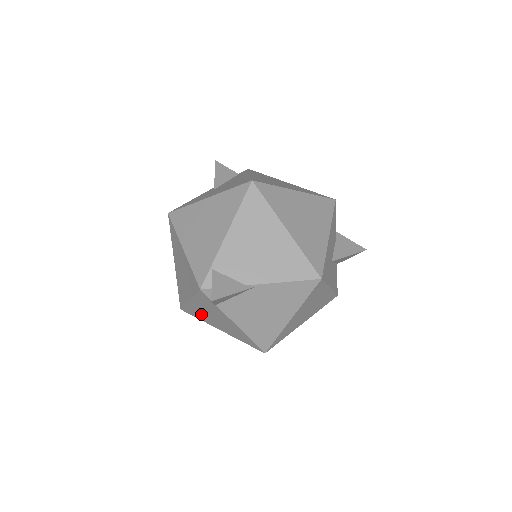
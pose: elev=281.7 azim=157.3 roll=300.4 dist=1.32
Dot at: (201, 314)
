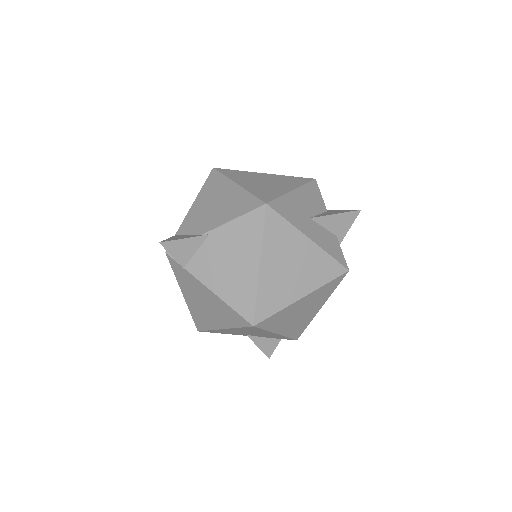
Dot at: (201, 313)
